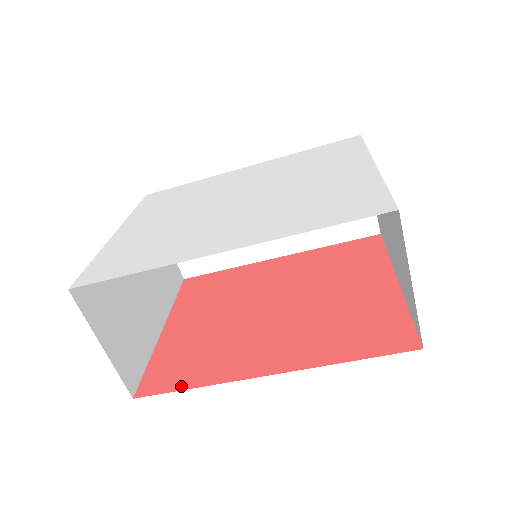
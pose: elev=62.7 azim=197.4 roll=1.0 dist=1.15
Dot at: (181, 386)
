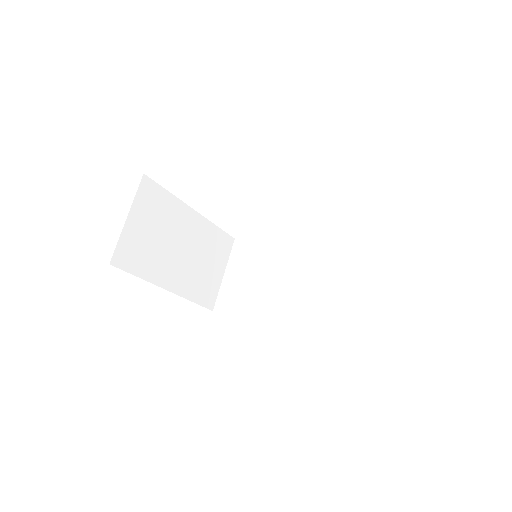
Dot at: occluded
